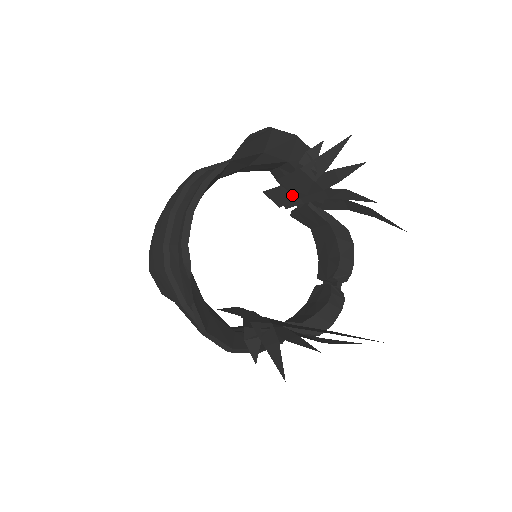
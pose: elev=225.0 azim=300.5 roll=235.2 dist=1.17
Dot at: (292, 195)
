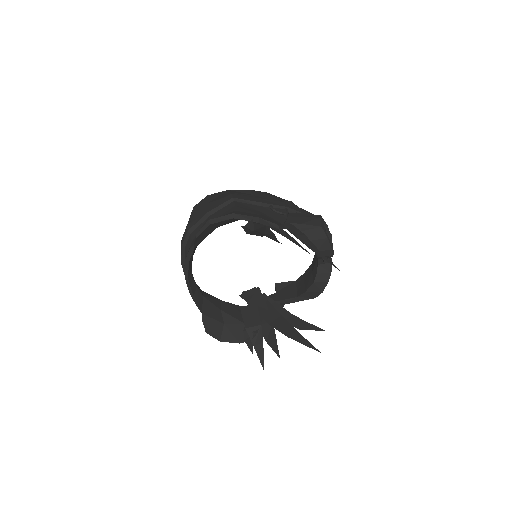
Dot at: (261, 224)
